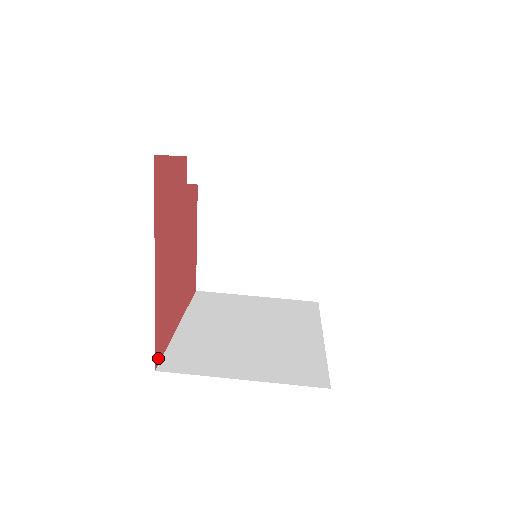
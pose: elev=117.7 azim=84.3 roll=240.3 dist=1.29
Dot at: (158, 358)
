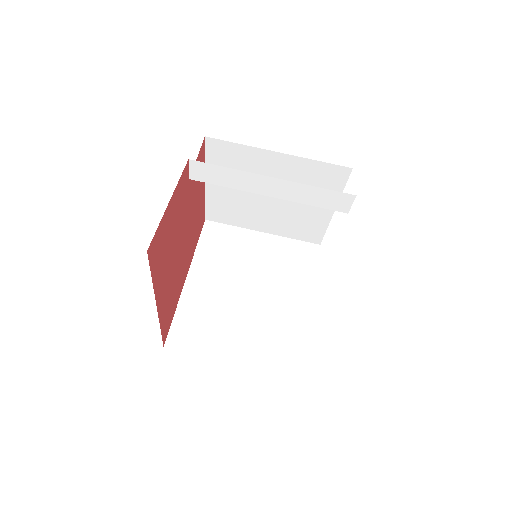
Dot at: (166, 335)
